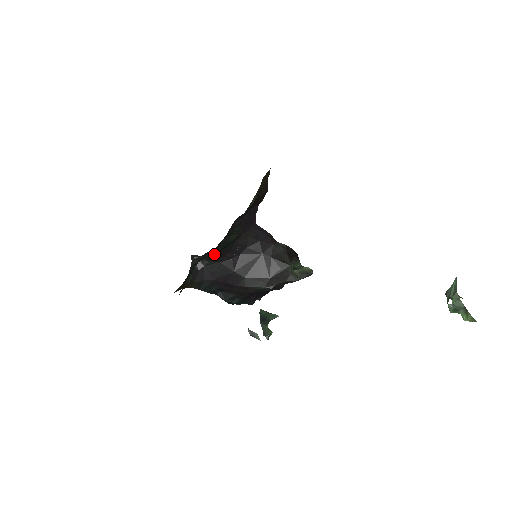
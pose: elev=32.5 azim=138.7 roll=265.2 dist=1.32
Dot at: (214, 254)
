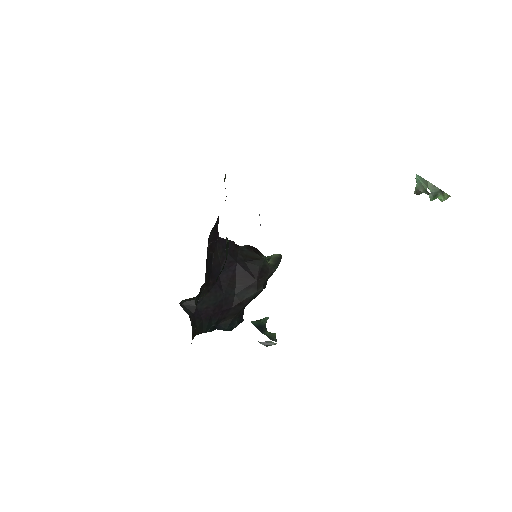
Dot at: (217, 279)
